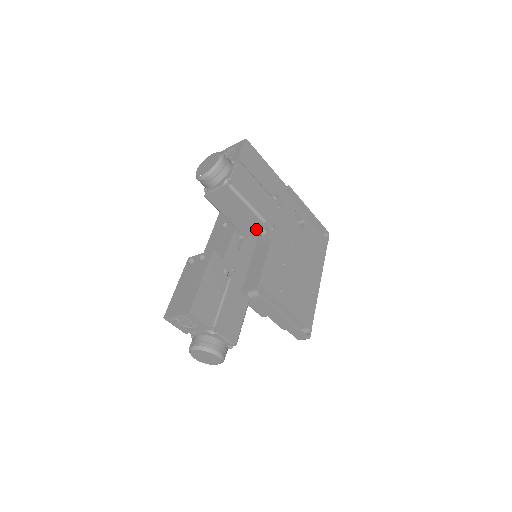
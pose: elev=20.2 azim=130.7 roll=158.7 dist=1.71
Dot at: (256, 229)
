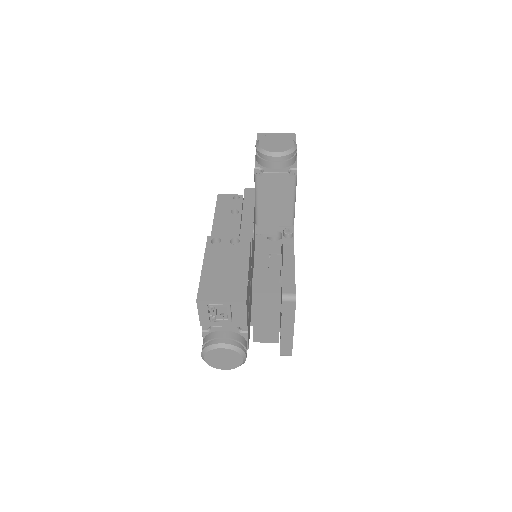
Dot at: (278, 229)
